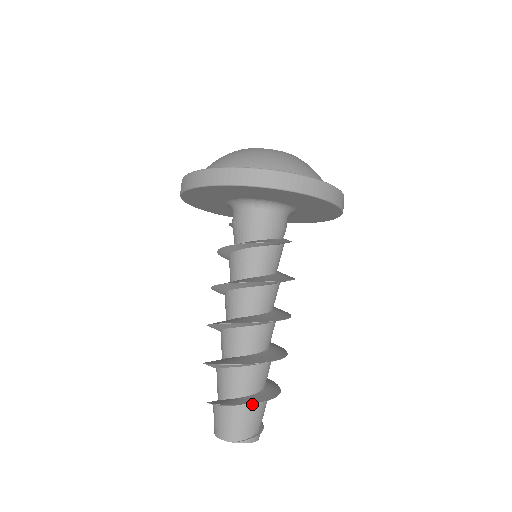
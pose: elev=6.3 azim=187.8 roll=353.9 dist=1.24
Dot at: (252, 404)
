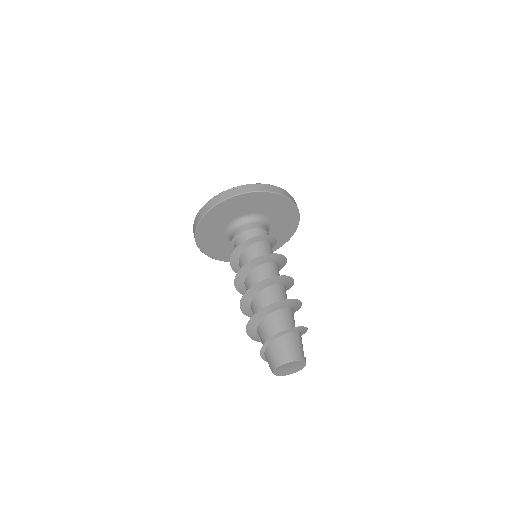
Dot at: (296, 332)
